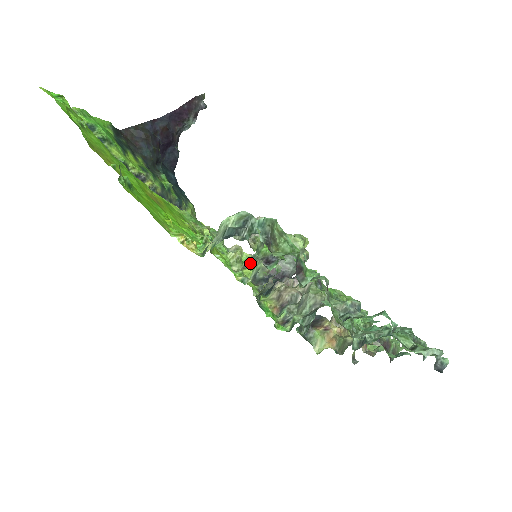
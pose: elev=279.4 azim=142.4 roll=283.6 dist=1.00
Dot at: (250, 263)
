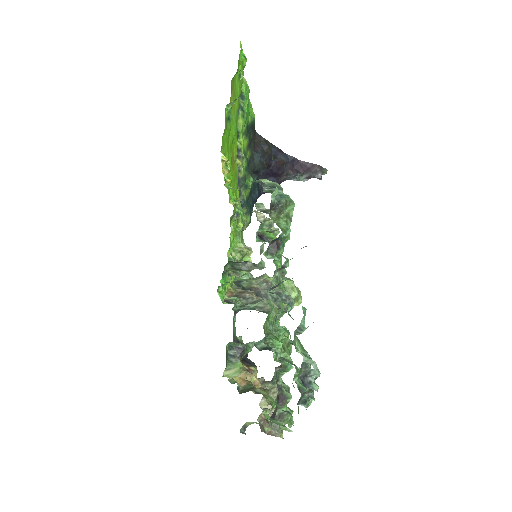
Dot at: occluded
